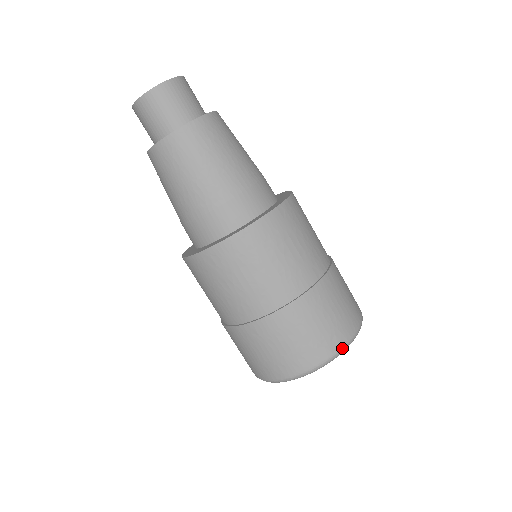
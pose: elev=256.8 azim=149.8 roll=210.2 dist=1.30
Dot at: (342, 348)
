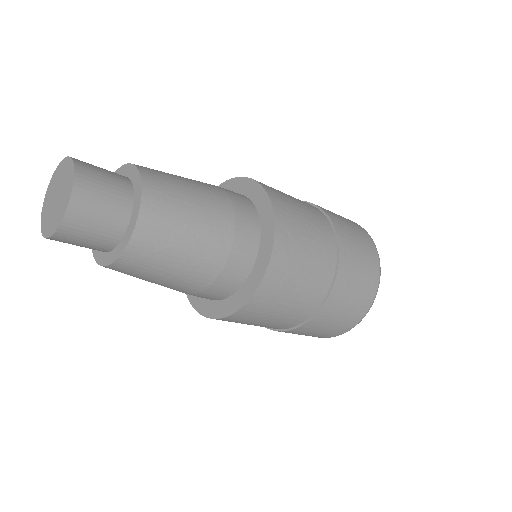
Dot at: occluded
